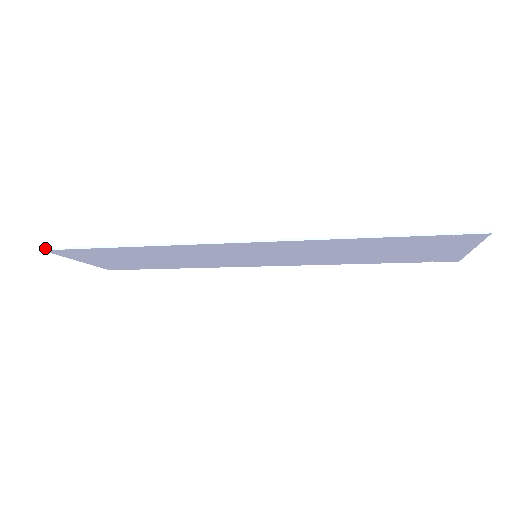
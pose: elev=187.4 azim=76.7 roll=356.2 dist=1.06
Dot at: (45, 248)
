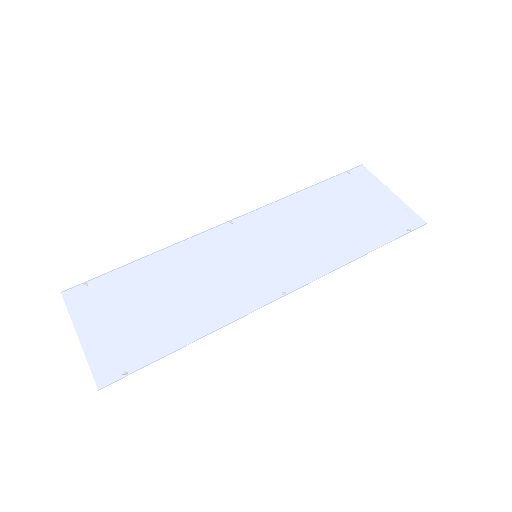
Dot at: (102, 388)
